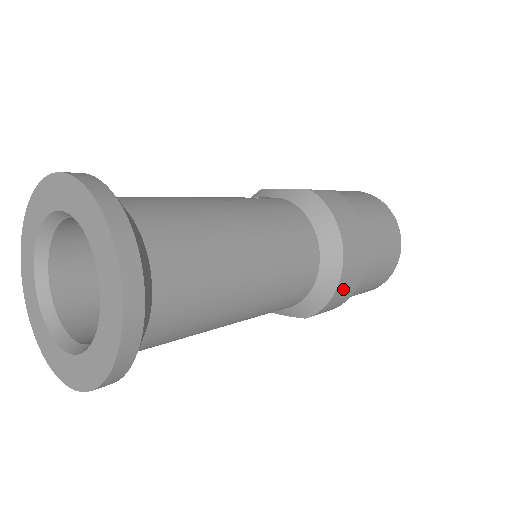
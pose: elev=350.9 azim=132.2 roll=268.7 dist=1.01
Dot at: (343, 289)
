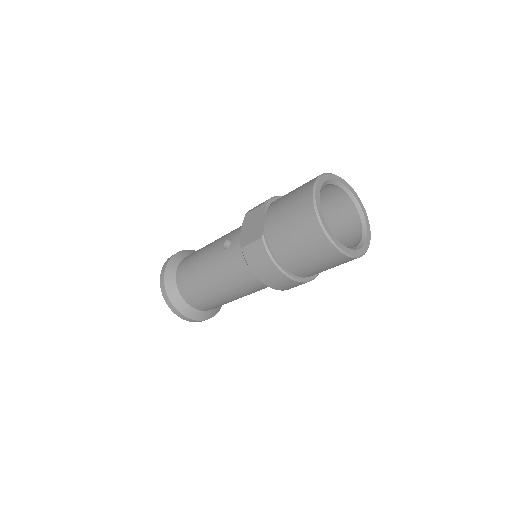
Dot at: occluded
